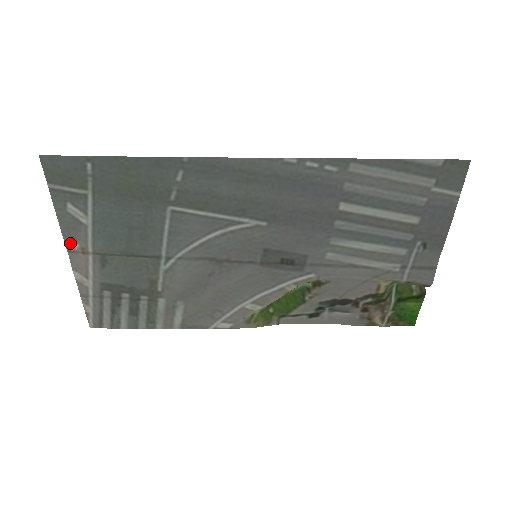
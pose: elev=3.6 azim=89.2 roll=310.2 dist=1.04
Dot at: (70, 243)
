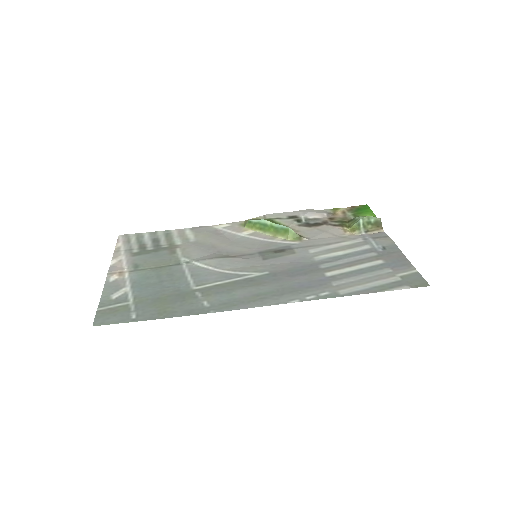
Dot at: (110, 279)
